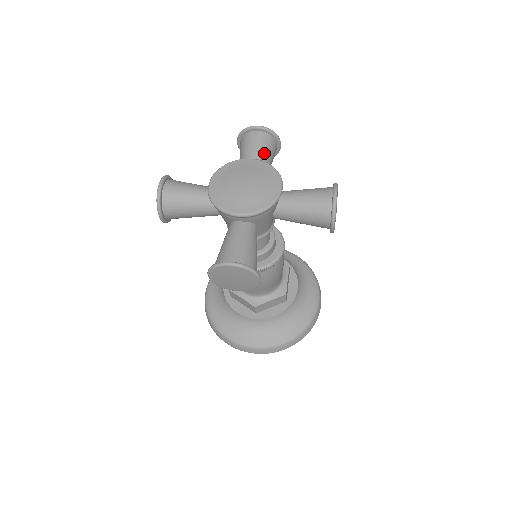
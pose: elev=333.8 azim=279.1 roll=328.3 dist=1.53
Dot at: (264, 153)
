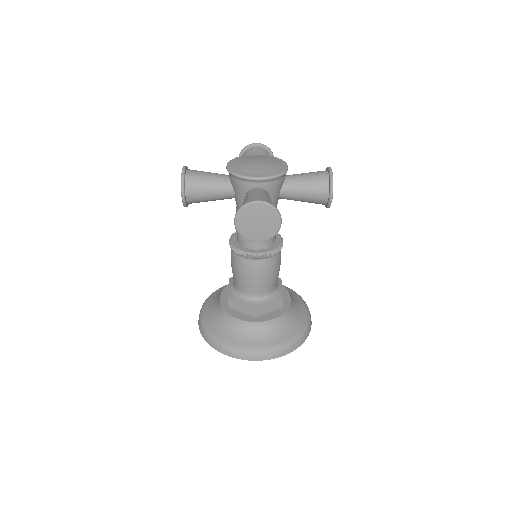
Dot at: occluded
